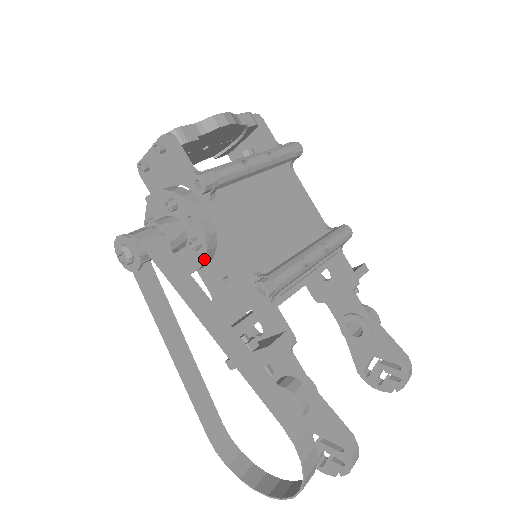
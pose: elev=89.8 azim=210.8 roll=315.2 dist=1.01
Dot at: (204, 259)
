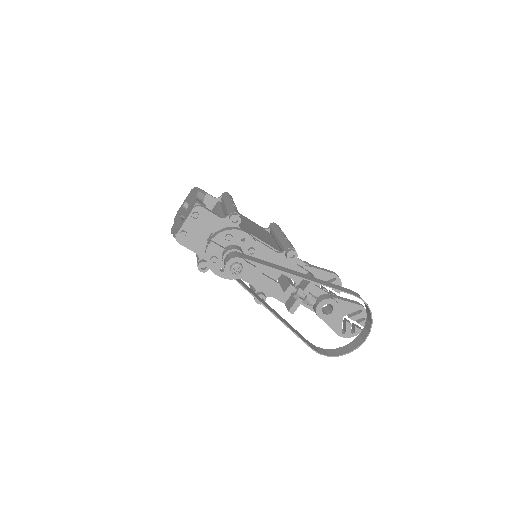
Dot at: (258, 257)
